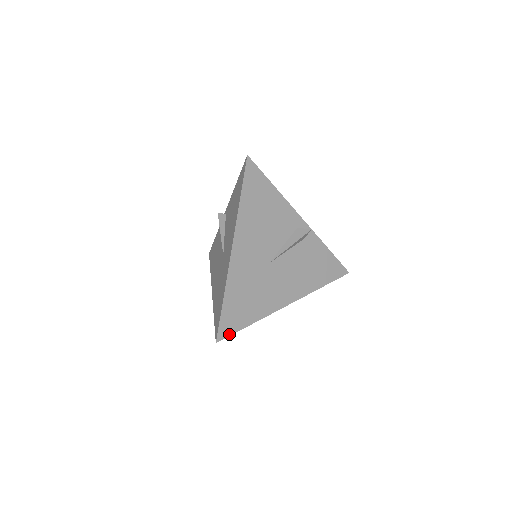
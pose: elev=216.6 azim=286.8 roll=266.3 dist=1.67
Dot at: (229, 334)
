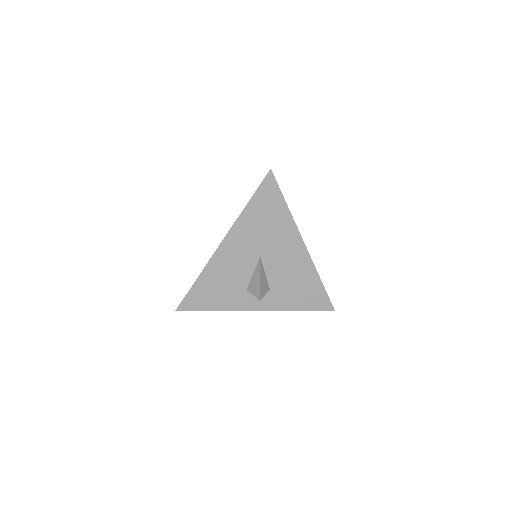
Dot at: (276, 182)
